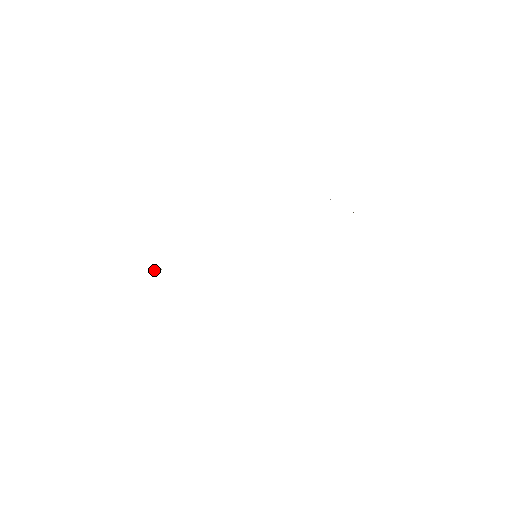
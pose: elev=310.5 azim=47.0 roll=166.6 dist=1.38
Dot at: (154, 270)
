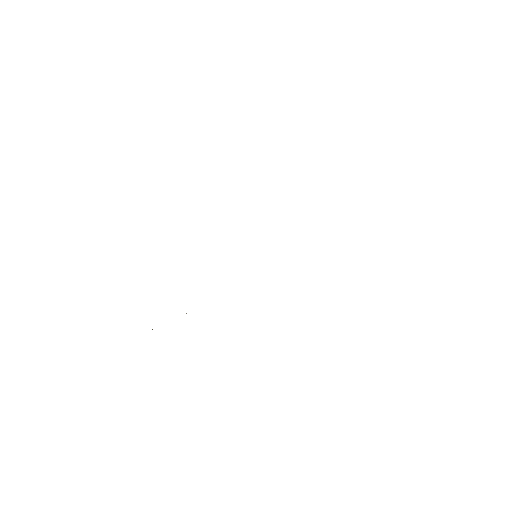
Dot at: occluded
